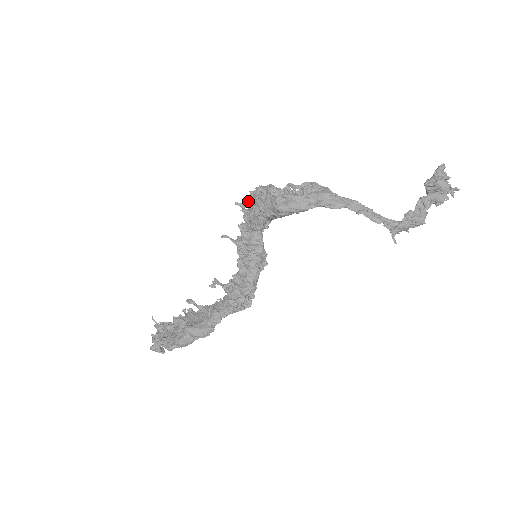
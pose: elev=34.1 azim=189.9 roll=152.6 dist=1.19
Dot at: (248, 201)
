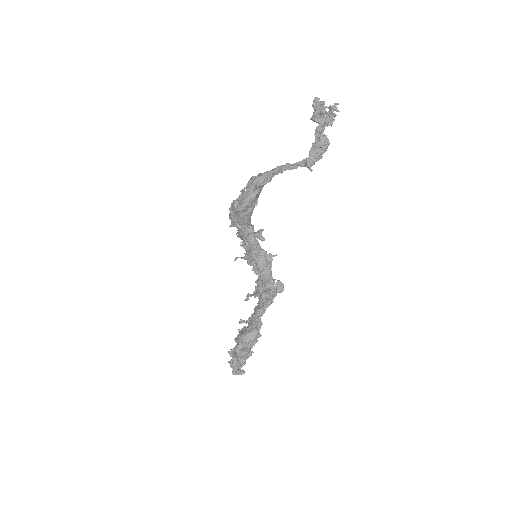
Dot at: occluded
